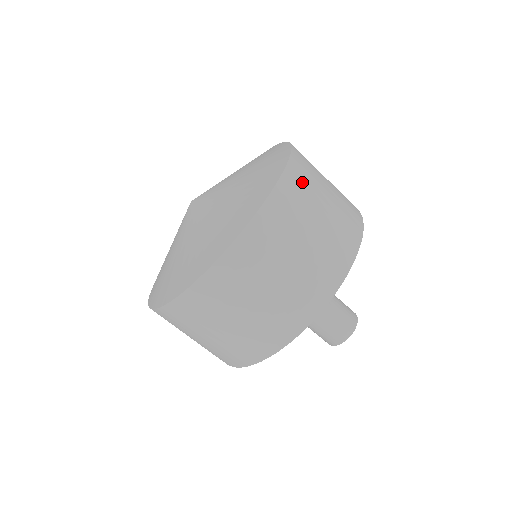
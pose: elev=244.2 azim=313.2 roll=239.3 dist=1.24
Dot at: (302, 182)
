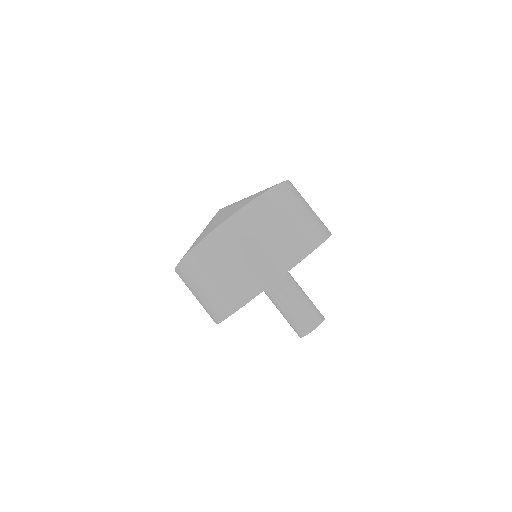
Dot at: (249, 222)
